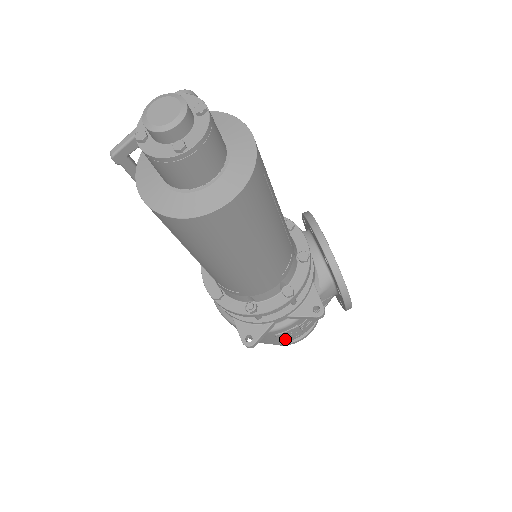
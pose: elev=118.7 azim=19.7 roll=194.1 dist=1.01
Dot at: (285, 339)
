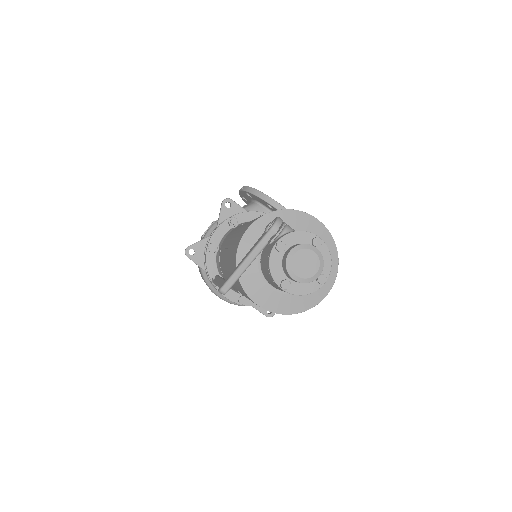
Dot at: occluded
